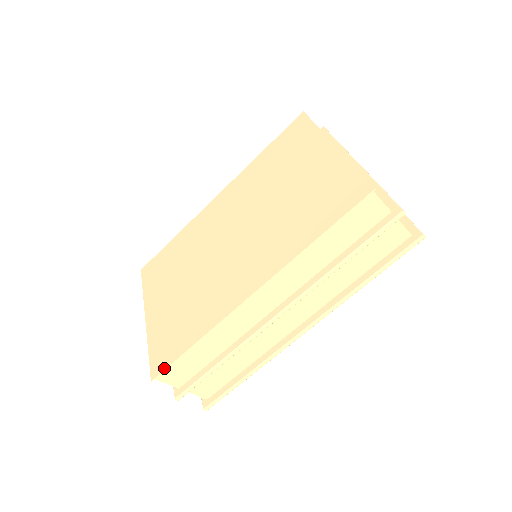
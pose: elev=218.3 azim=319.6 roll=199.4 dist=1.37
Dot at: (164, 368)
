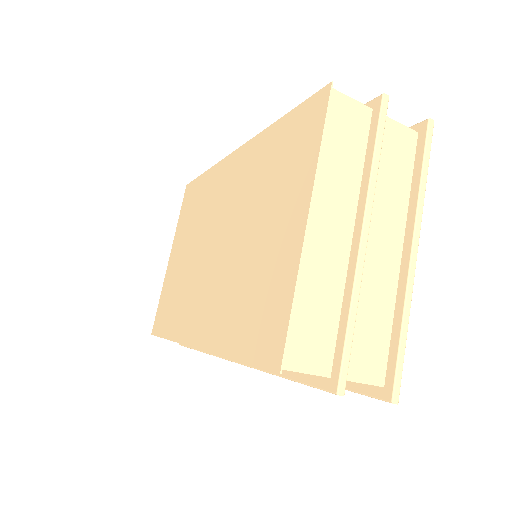
Dot at: (156, 334)
